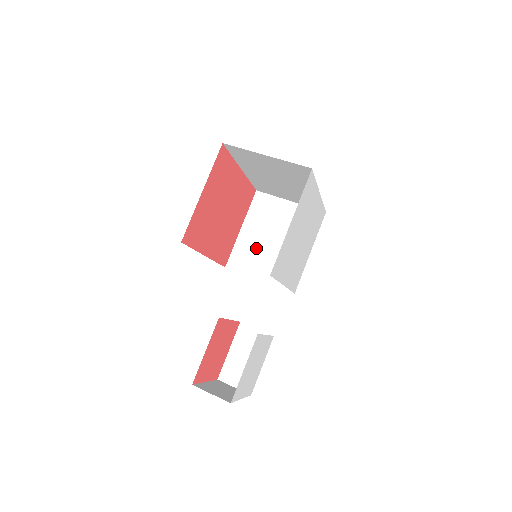
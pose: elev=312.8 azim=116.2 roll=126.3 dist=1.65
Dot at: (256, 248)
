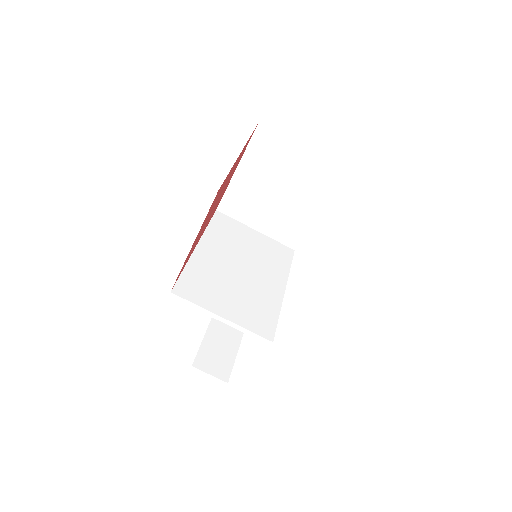
Dot at: (254, 196)
